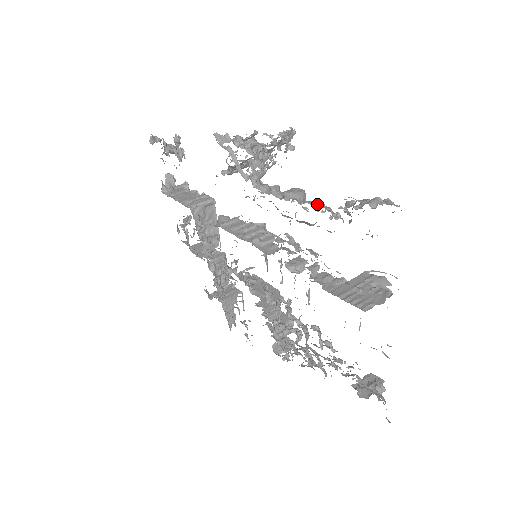
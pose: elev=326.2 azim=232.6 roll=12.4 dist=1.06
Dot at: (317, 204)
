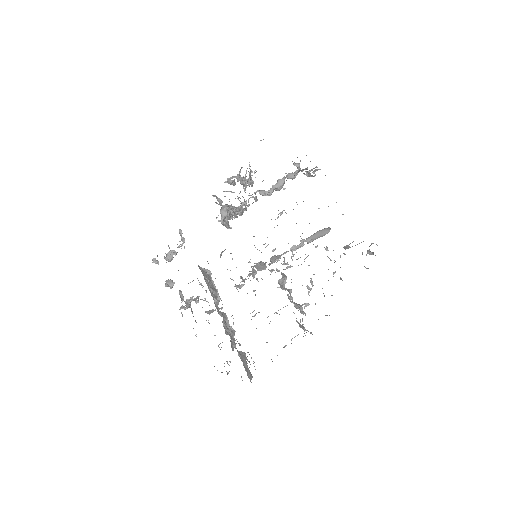
Dot at: occluded
